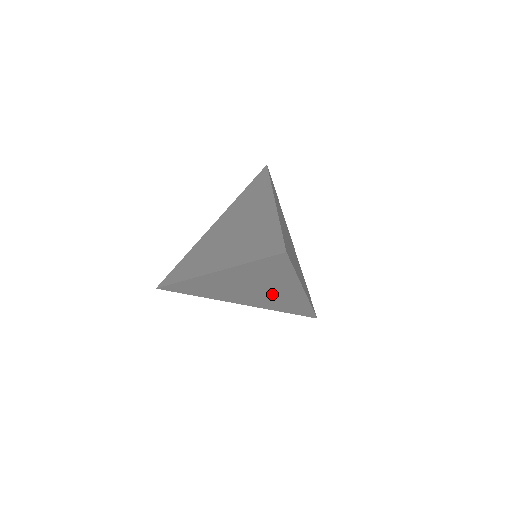
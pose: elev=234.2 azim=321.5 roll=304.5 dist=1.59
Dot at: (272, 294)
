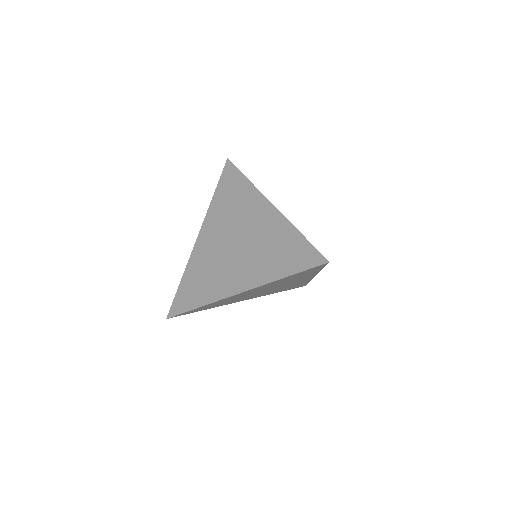
Dot at: (282, 286)
